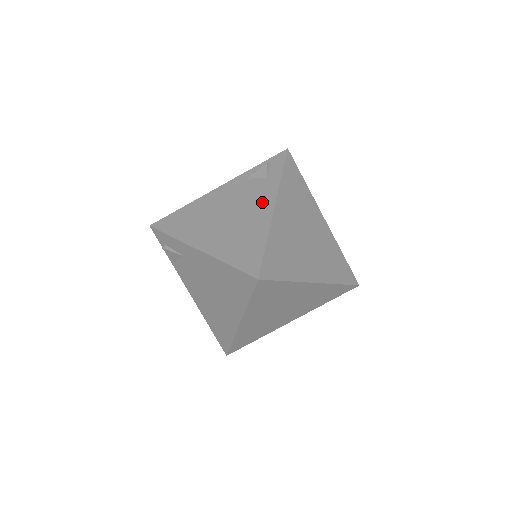
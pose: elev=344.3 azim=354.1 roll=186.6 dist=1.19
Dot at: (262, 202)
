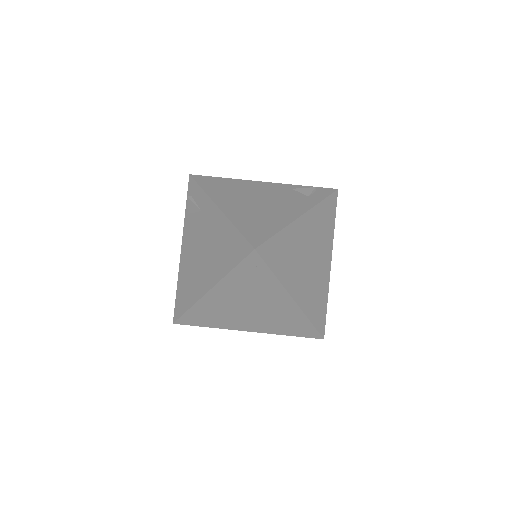
Dot at: (294, 207)
